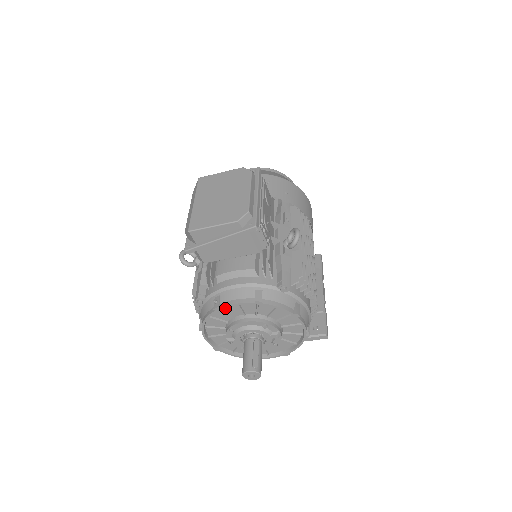
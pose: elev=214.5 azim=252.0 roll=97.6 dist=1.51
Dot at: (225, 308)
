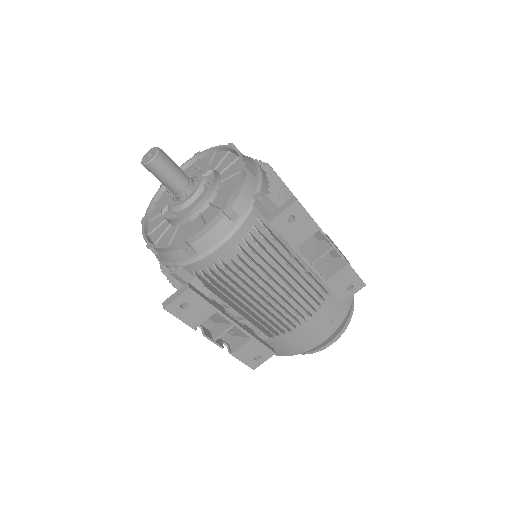
Dot at: occluded
